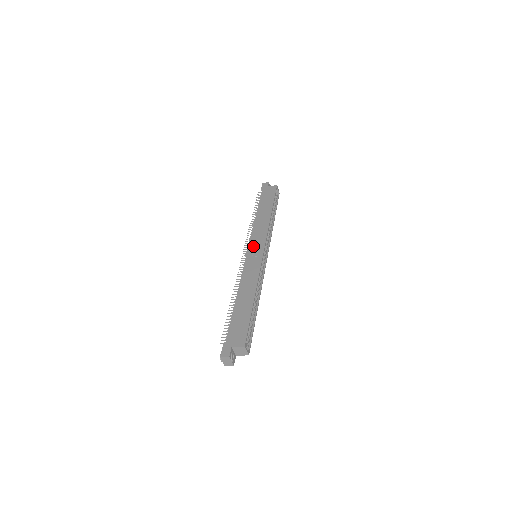
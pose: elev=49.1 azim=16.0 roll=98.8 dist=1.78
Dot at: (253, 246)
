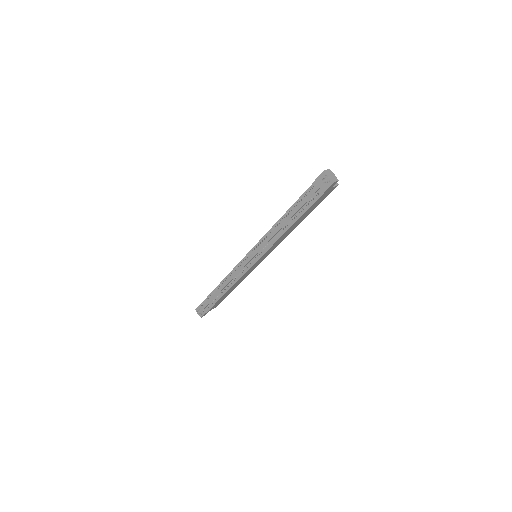
Dot at: occluded
